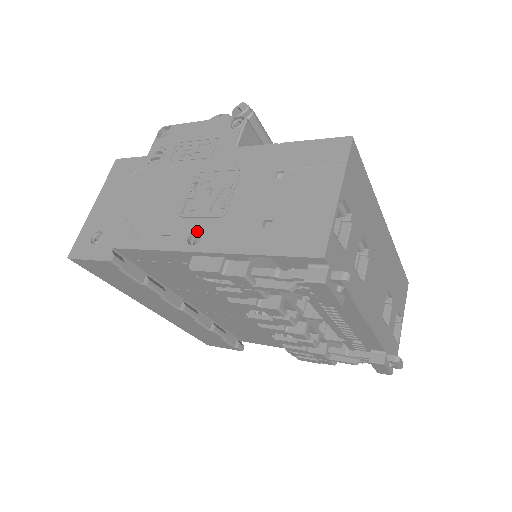
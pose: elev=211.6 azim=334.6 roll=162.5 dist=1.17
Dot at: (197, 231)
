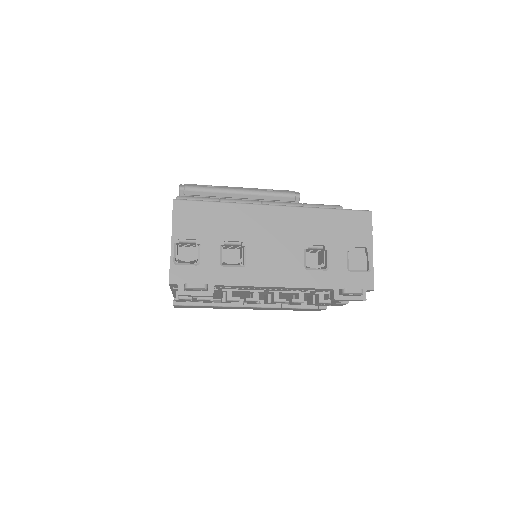
Dot at: occluded
